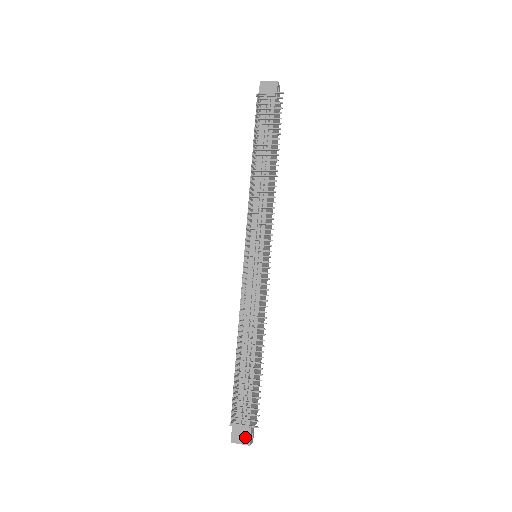
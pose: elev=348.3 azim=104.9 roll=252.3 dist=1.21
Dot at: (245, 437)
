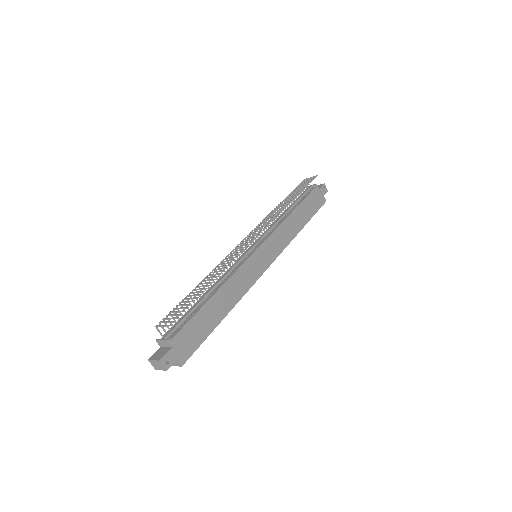
Dot at: (161, 355)
